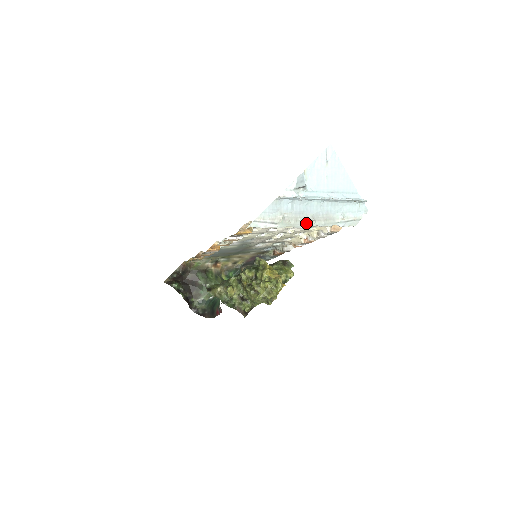
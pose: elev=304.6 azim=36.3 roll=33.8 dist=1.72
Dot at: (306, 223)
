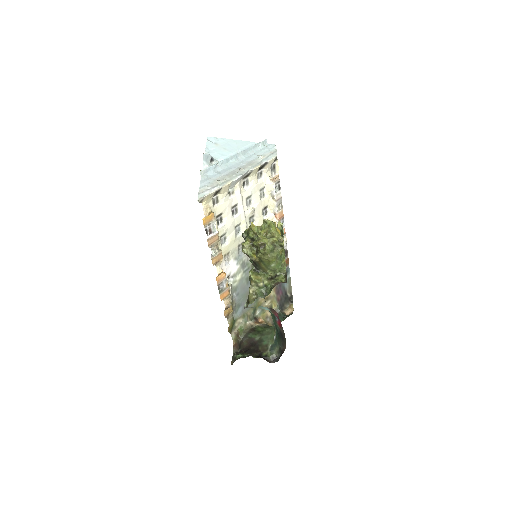
Dot at: (239, 174)
